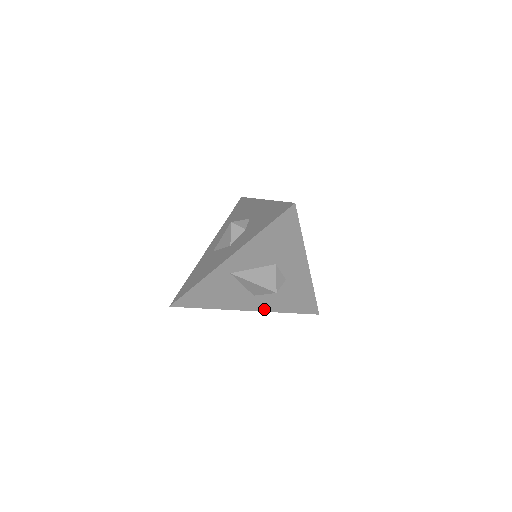
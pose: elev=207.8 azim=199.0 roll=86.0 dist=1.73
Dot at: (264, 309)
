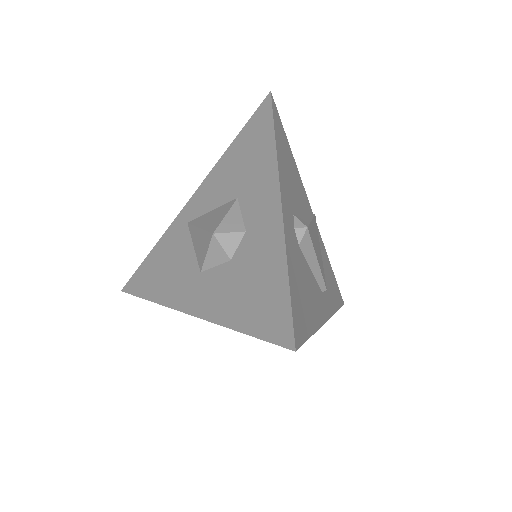
Dot at: (206, 313)
